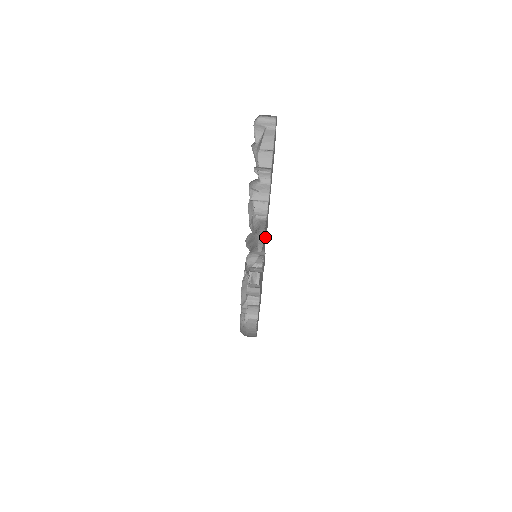
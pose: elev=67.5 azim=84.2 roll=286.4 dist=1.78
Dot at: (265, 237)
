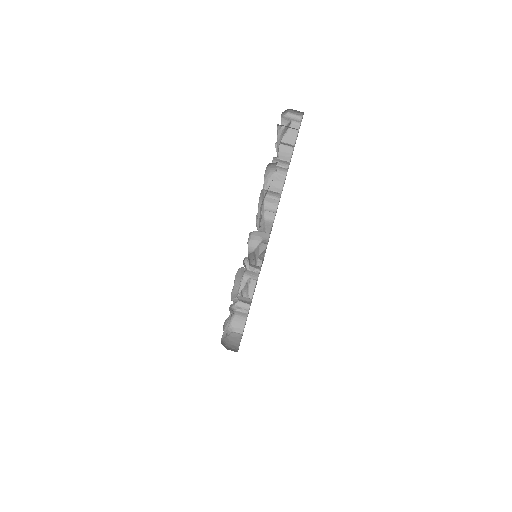
Dot at: occluded
